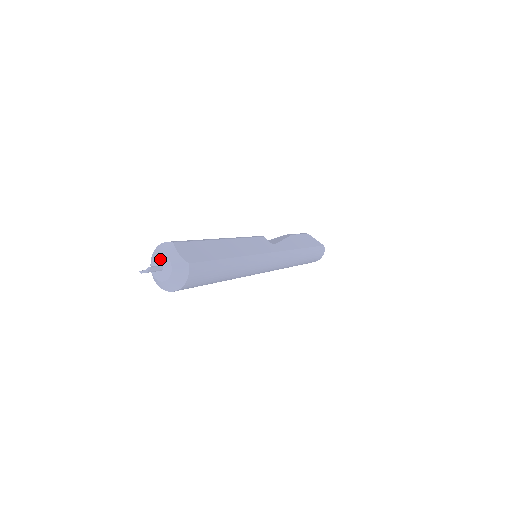
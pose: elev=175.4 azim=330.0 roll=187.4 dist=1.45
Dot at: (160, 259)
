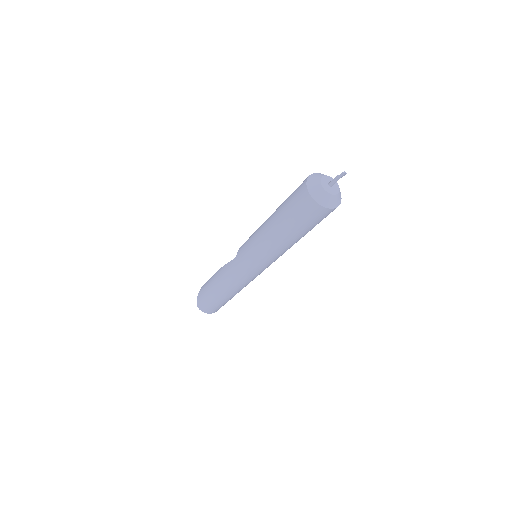
Dot at: (327, 179)
